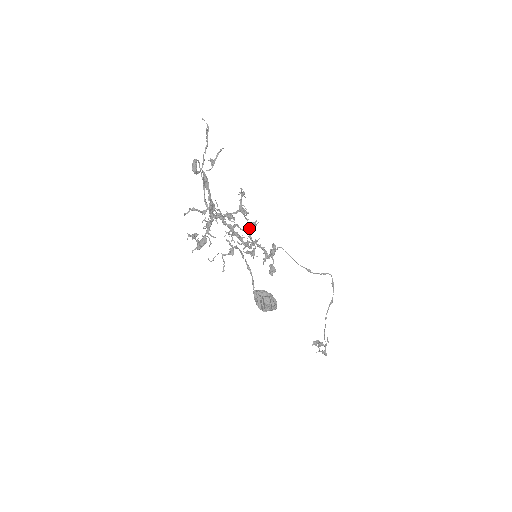
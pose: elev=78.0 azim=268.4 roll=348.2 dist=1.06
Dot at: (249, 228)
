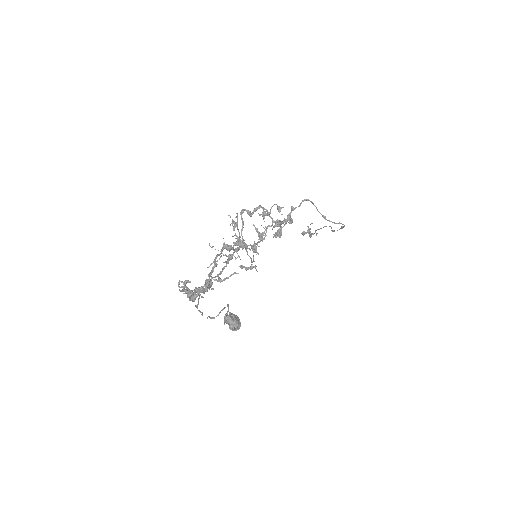
Dot at: occluded
